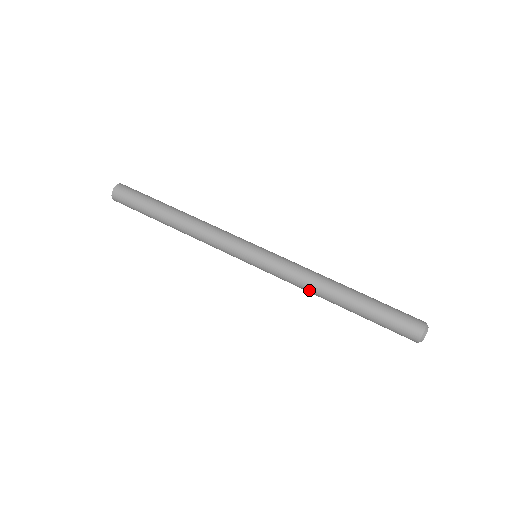
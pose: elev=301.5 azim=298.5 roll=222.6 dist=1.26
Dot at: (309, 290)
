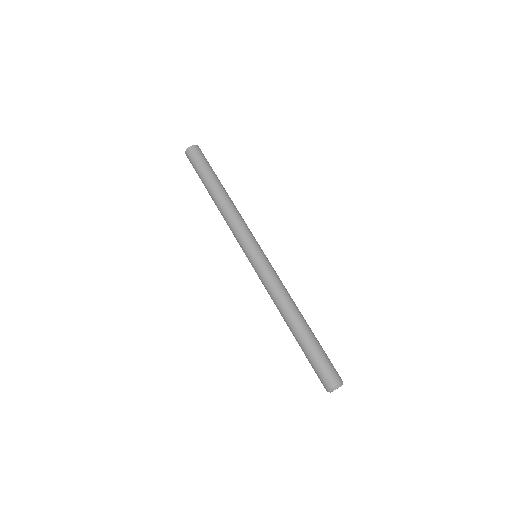
Dot at: occluded
